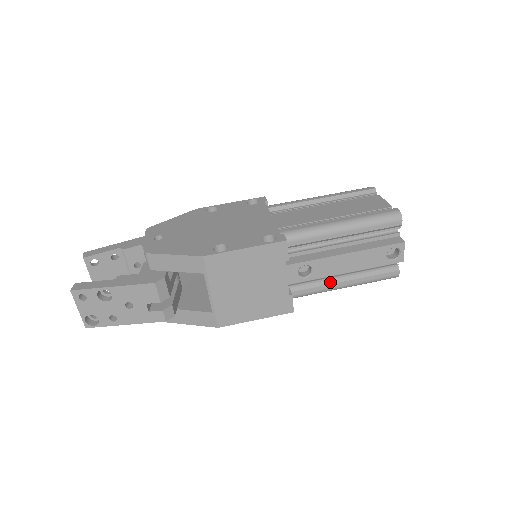
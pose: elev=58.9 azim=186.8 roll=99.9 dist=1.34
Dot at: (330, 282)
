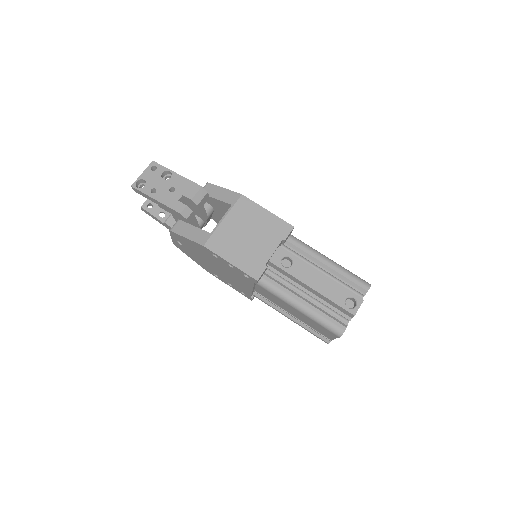
Dot at: (294, 293)
